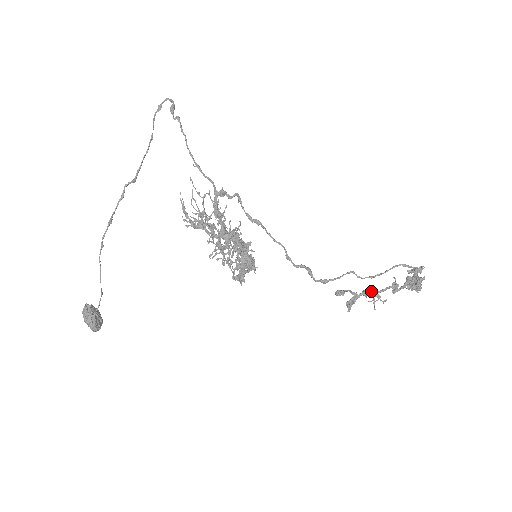
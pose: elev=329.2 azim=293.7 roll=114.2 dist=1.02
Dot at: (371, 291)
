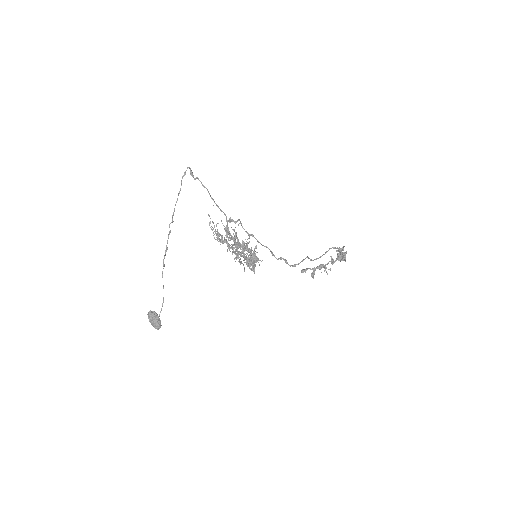
Dot at: (322, 265)
